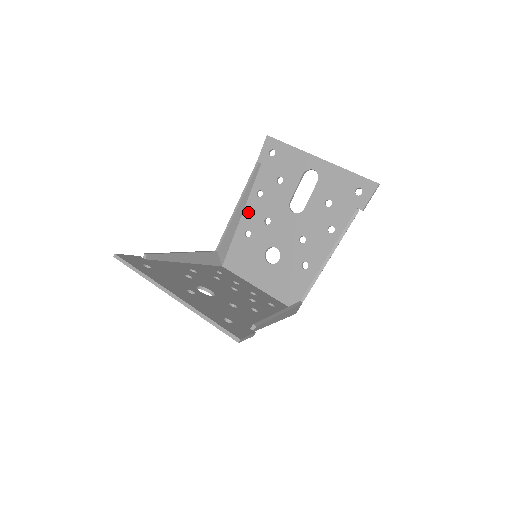
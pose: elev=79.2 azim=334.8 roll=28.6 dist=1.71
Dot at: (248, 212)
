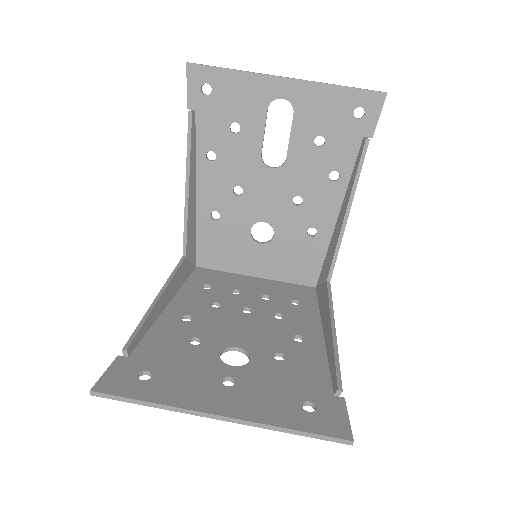
Dot at: (204, 187)
